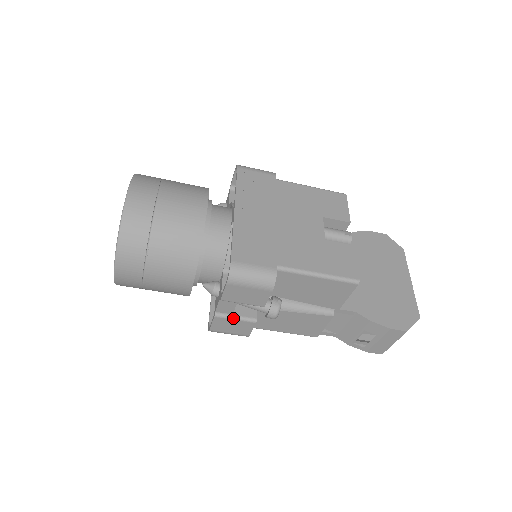
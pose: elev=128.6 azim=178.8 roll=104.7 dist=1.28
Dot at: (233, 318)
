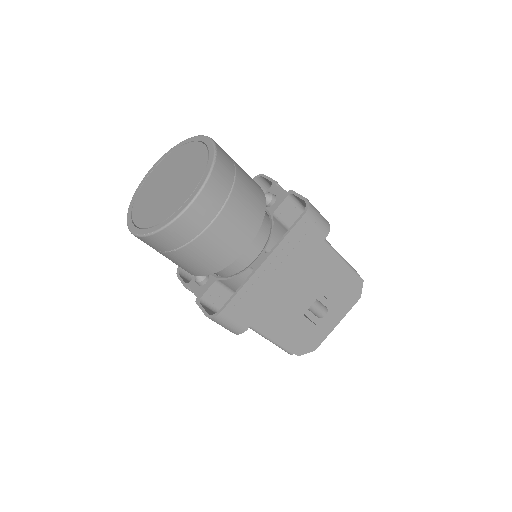
Dot at: occluded
